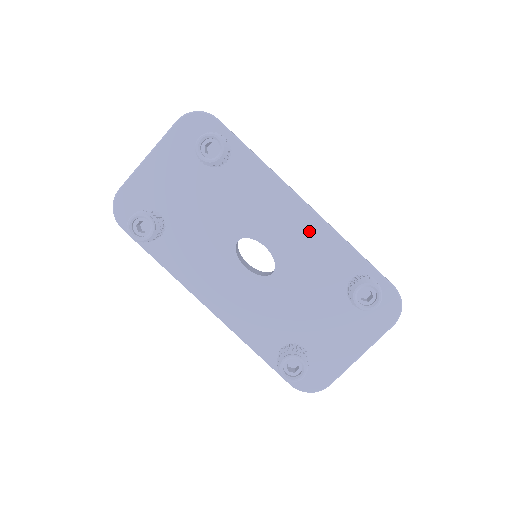
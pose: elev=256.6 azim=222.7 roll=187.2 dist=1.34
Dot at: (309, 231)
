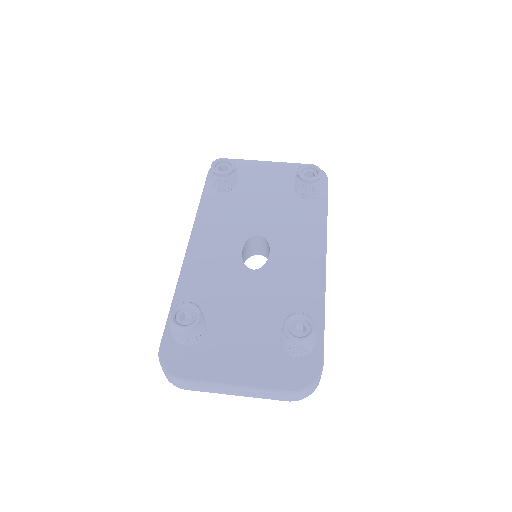
Dot at: (308, 272)
